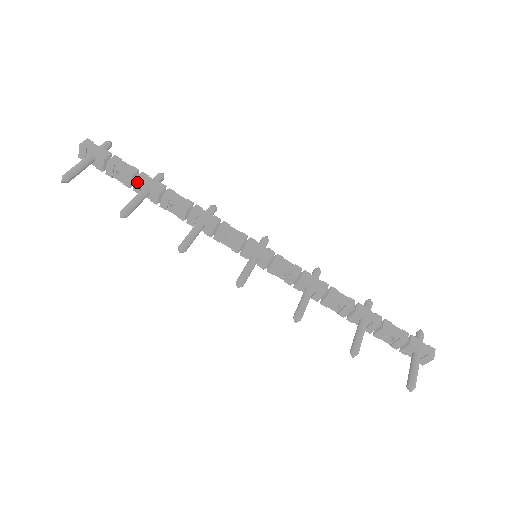
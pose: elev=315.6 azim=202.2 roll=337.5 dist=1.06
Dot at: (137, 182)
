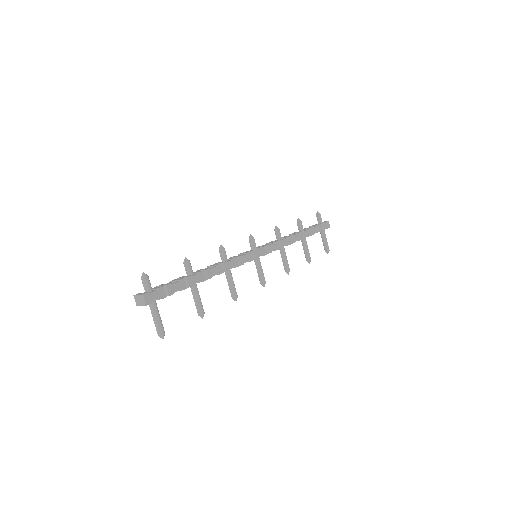
Dot at: occluded
